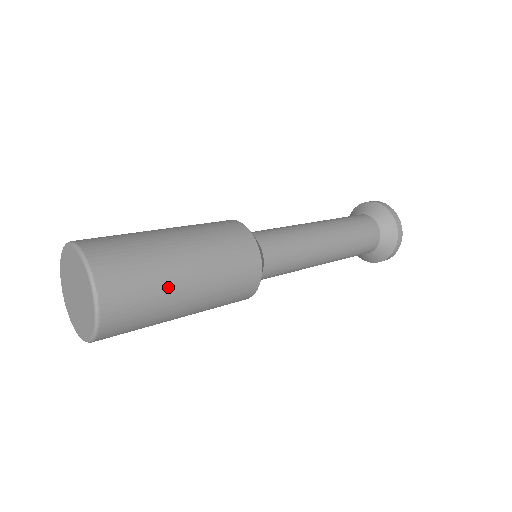
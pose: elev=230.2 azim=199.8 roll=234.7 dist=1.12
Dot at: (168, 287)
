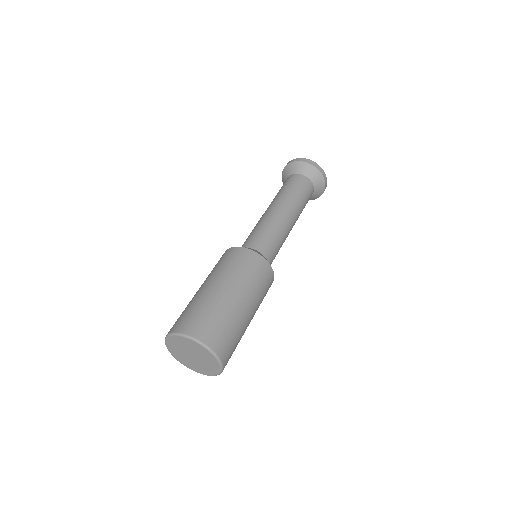
Dot at: (231, 311)
